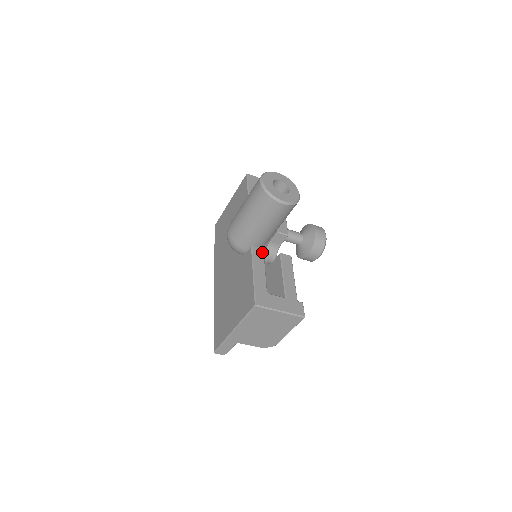
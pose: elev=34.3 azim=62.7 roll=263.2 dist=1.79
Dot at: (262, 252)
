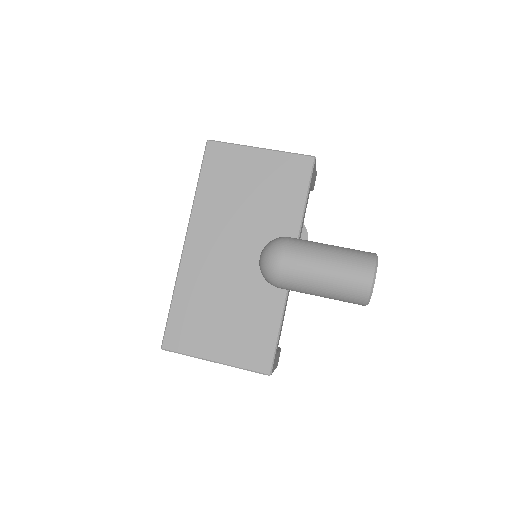
Dot at: occluded
